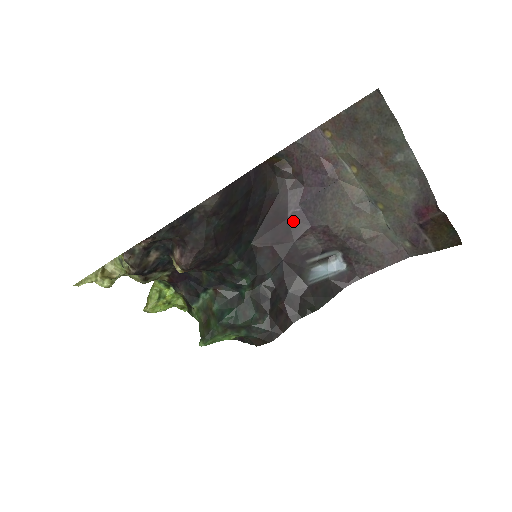
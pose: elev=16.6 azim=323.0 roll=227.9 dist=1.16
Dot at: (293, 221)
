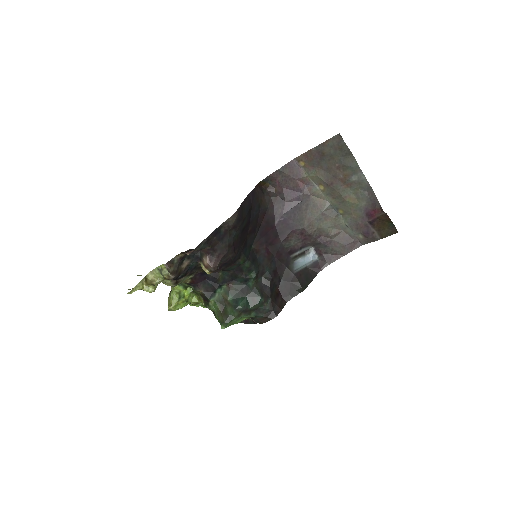
Dot at: (279, 227)
